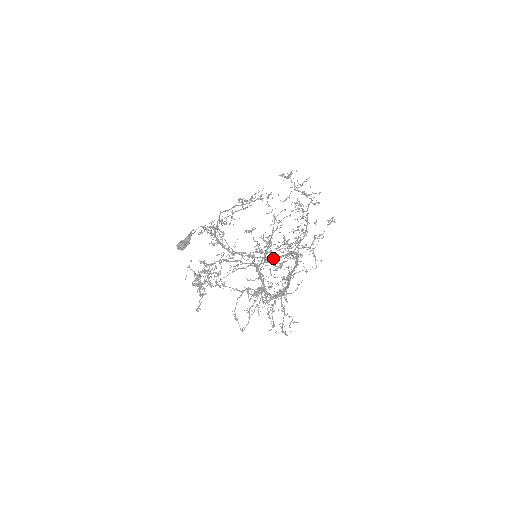
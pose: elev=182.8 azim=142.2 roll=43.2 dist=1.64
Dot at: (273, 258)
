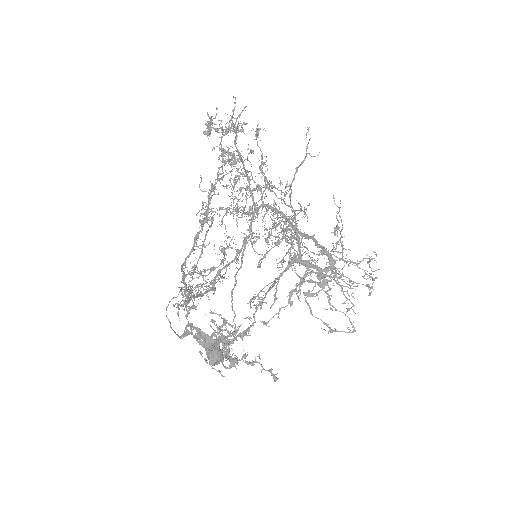
Dot at: (245, 239)
